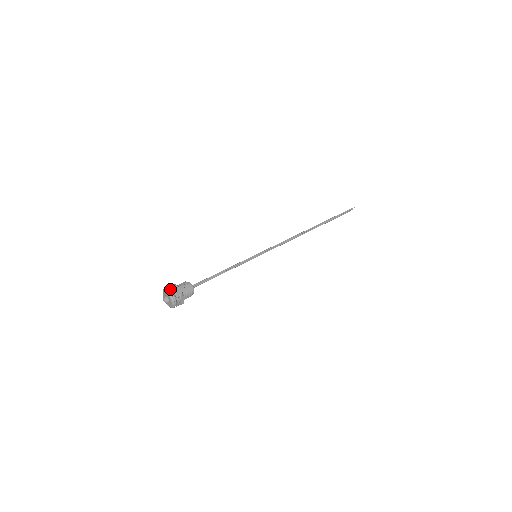
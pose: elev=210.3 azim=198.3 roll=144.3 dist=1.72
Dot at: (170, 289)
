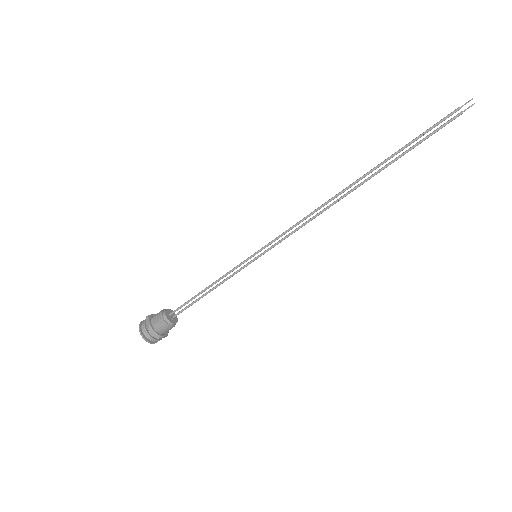
Dot at: occluded
